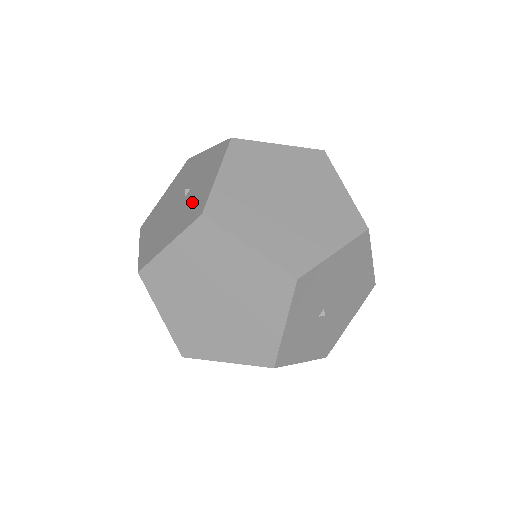
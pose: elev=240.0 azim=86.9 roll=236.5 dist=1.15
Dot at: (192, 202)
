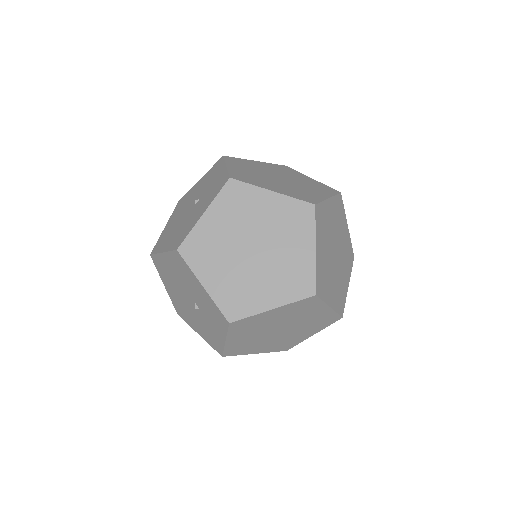
Dot at: (208, 330)
